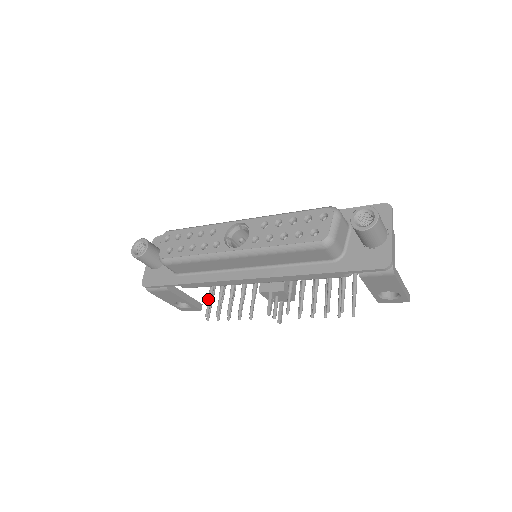
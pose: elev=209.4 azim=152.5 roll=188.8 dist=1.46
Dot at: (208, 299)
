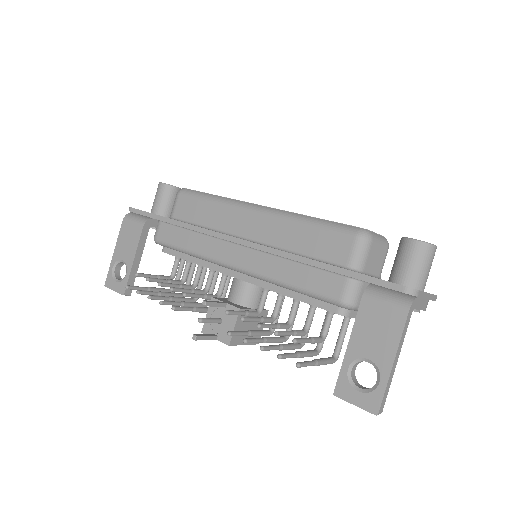
Dot at: occluded
